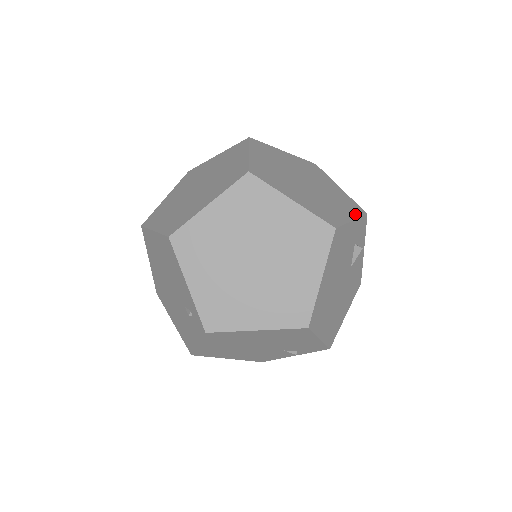
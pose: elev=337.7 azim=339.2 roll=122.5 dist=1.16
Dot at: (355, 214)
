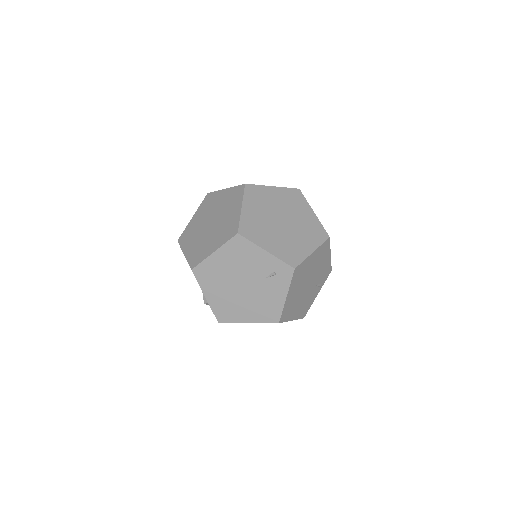
Dot at: occluded
